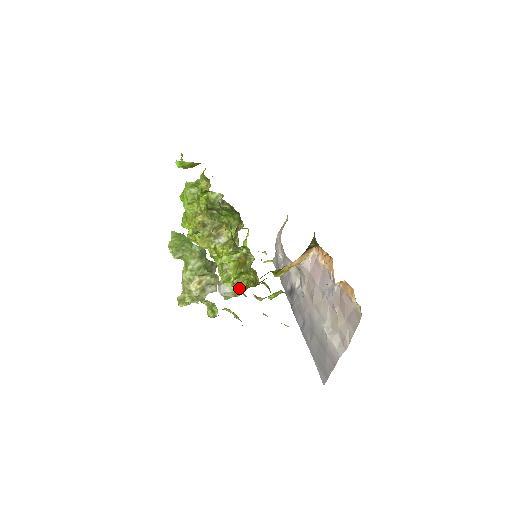
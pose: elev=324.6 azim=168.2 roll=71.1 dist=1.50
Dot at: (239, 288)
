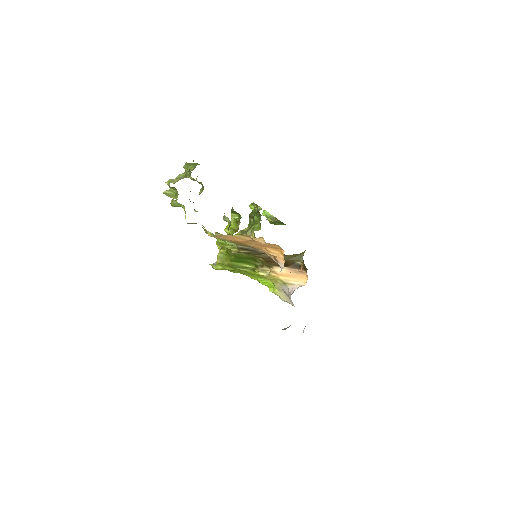
Dot at: (221, 252)
